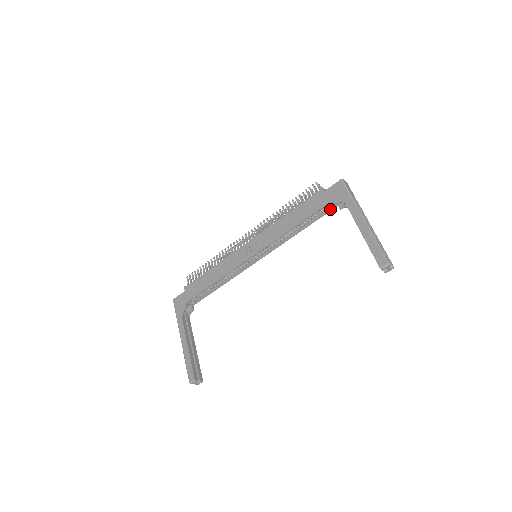
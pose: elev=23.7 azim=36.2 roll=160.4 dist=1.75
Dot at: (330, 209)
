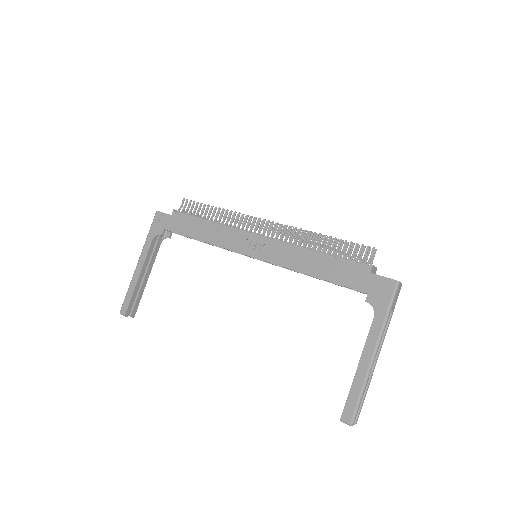
Dot at: occluded
